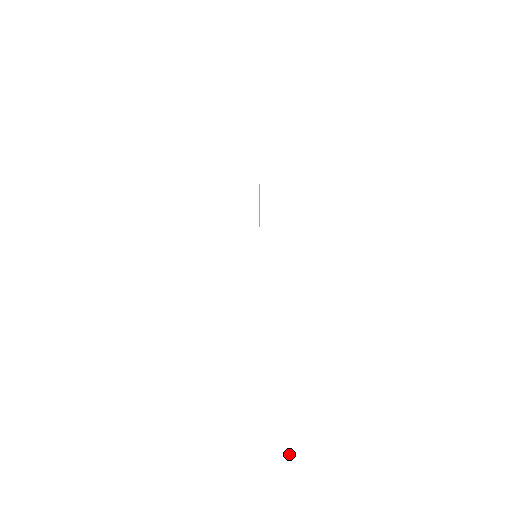
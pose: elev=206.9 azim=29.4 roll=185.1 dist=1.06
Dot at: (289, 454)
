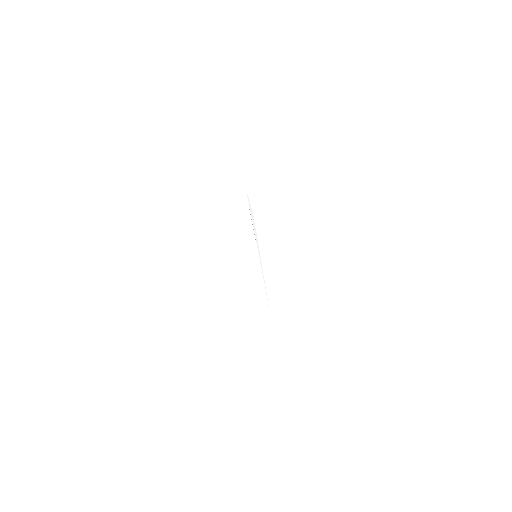
Dot at: (302, 383)
